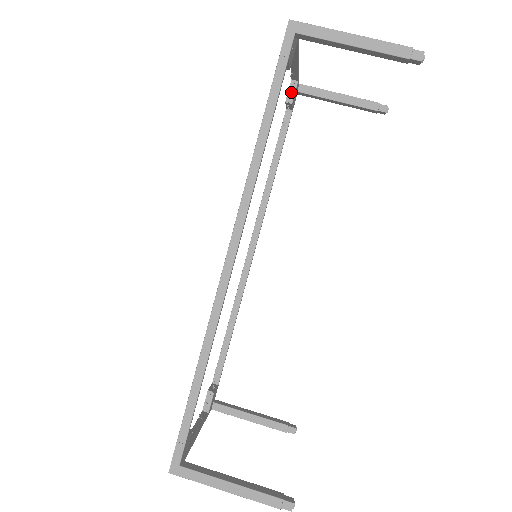
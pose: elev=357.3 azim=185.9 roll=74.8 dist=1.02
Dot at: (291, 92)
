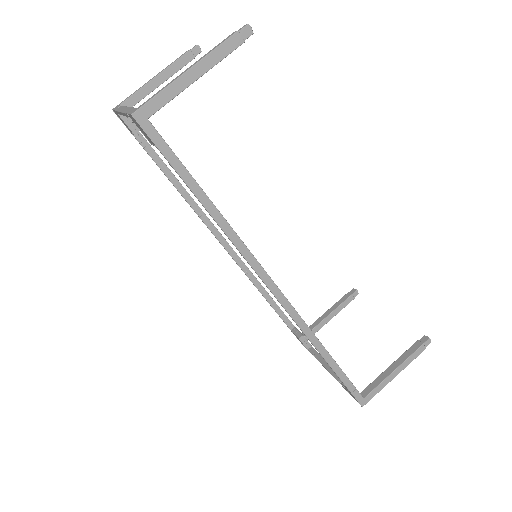
Dot at: (129, 123)
